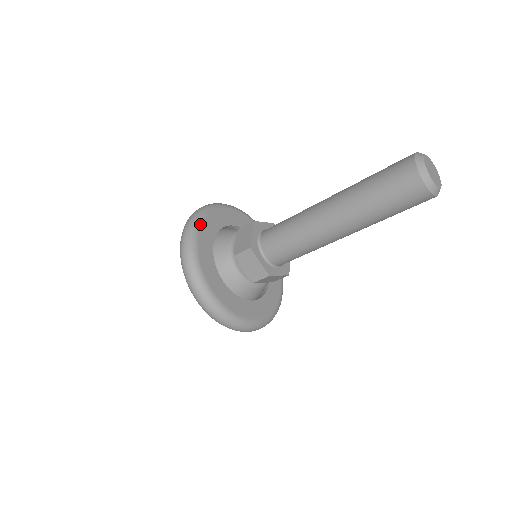
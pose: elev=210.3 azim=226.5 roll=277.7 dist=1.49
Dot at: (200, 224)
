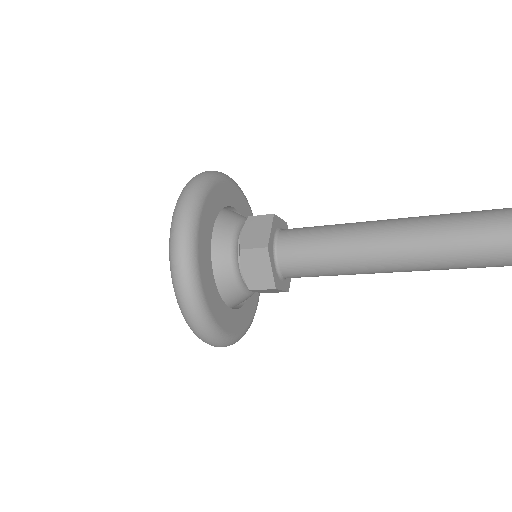
Dot at: (207, 194)
